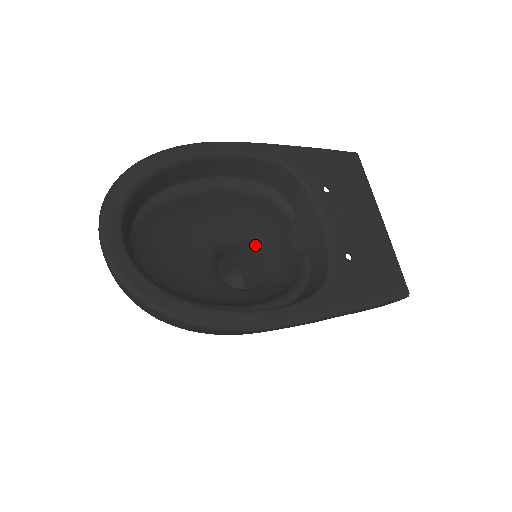
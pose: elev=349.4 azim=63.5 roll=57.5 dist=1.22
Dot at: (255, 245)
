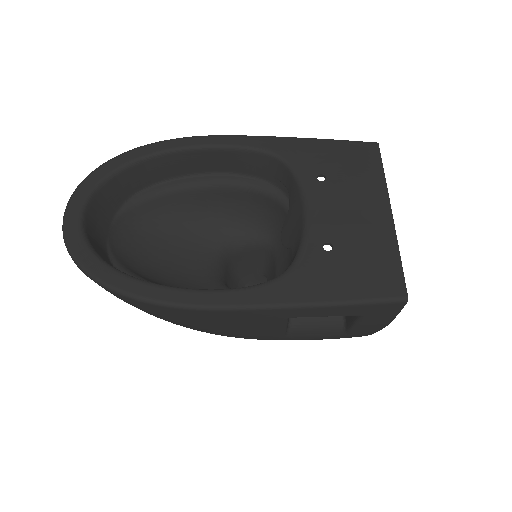
Dot at: (271, 250)
